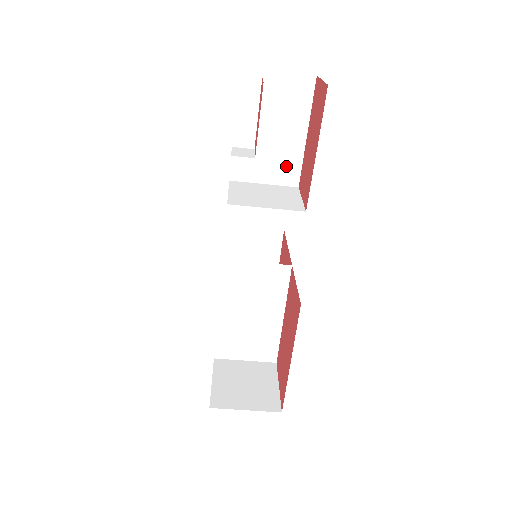
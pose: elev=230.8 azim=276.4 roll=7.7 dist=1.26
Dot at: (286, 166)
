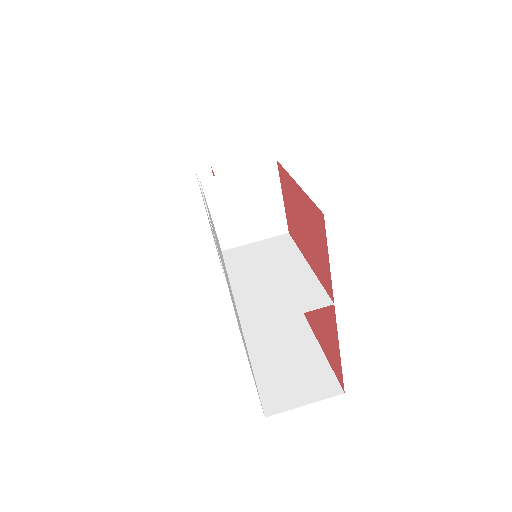
Dot at: occluded
